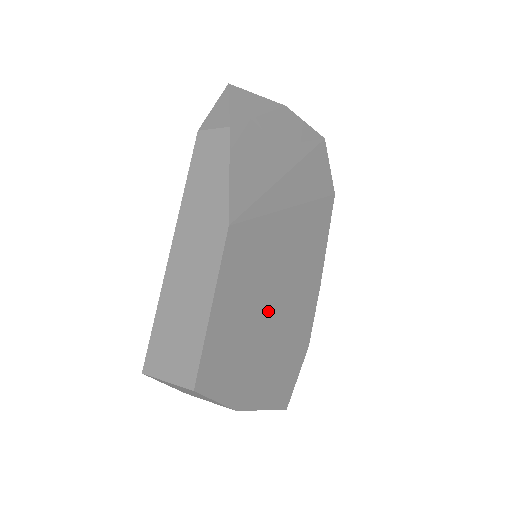
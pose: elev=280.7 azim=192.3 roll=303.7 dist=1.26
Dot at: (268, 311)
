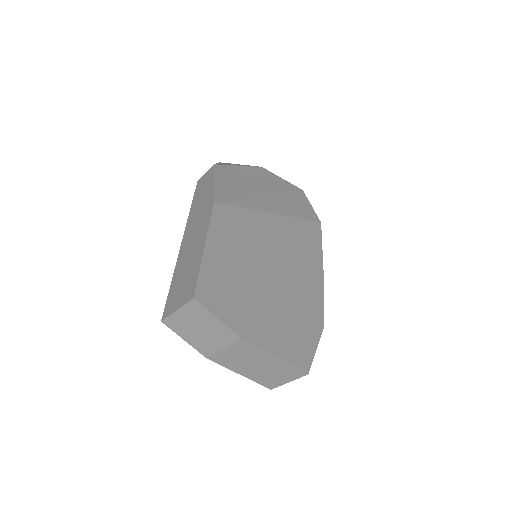
Dot at: (265, 276)
